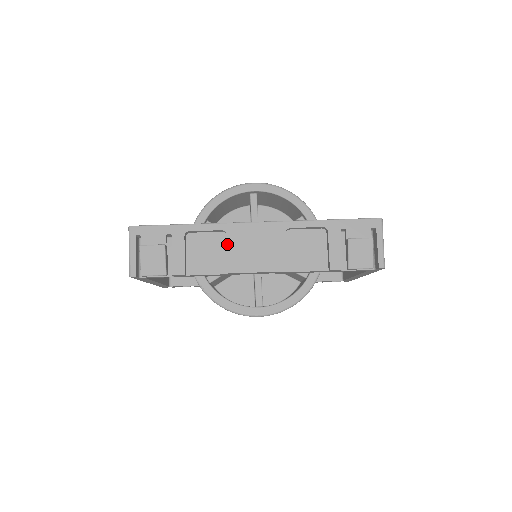
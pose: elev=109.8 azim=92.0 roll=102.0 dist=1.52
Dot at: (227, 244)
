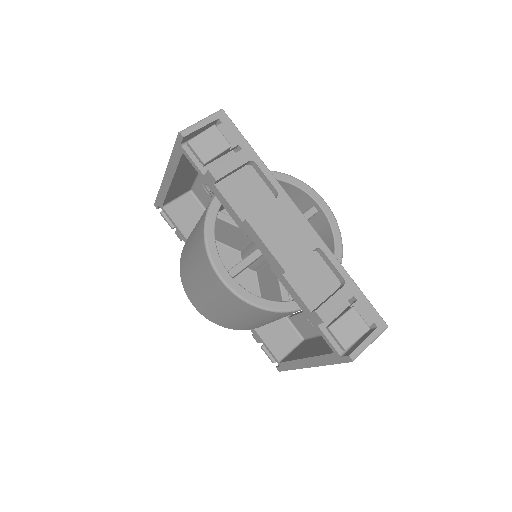
Dot at: (269, 203)
